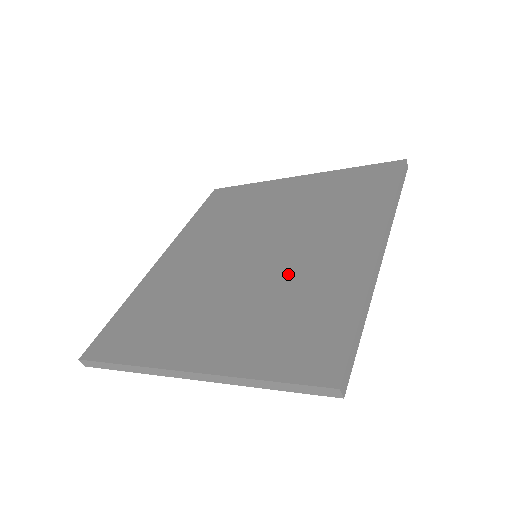
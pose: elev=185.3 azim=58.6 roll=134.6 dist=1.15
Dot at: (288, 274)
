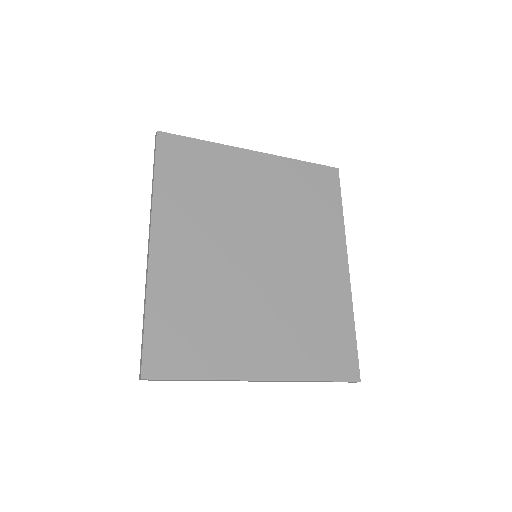
Dot at: (298, 286)
